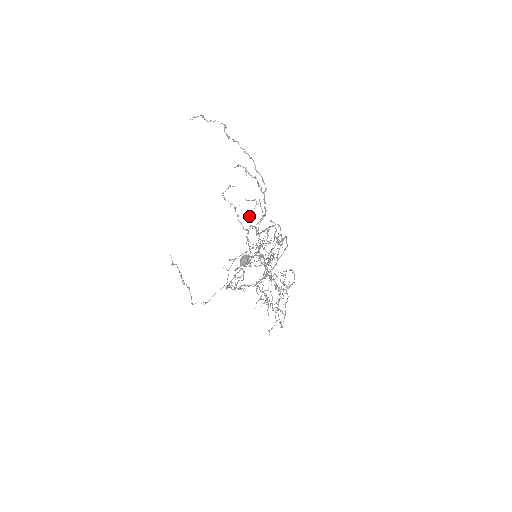
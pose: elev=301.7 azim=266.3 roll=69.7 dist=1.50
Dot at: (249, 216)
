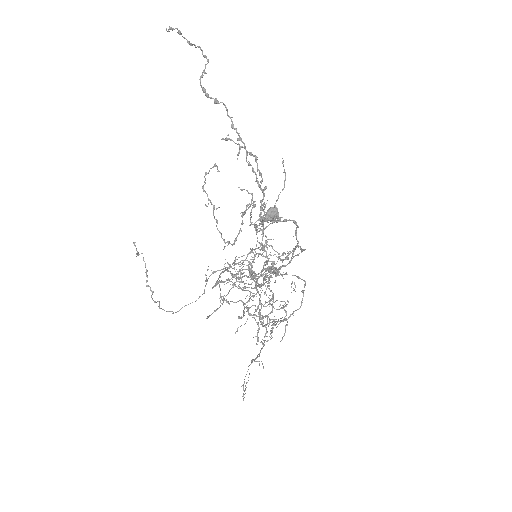
Dot at: (241, 215)
